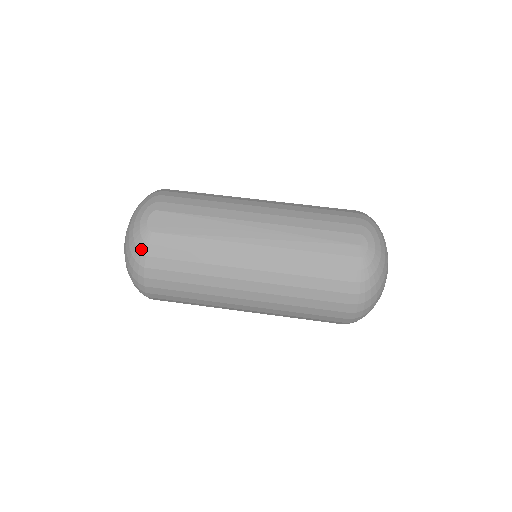
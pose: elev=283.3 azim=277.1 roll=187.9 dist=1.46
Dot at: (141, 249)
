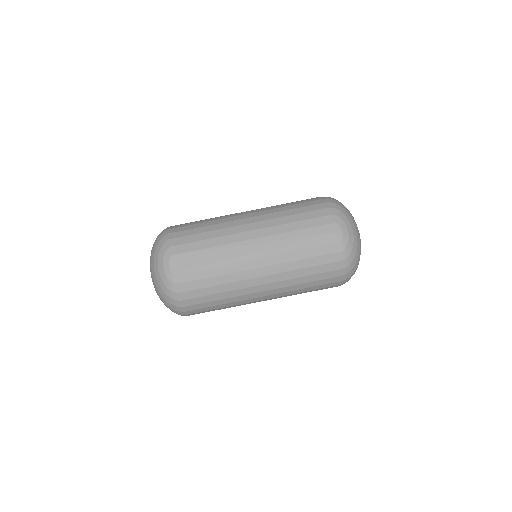
Dot at: (172, 289)
